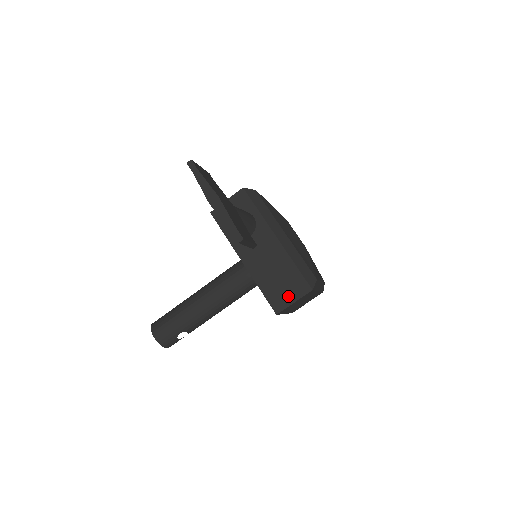
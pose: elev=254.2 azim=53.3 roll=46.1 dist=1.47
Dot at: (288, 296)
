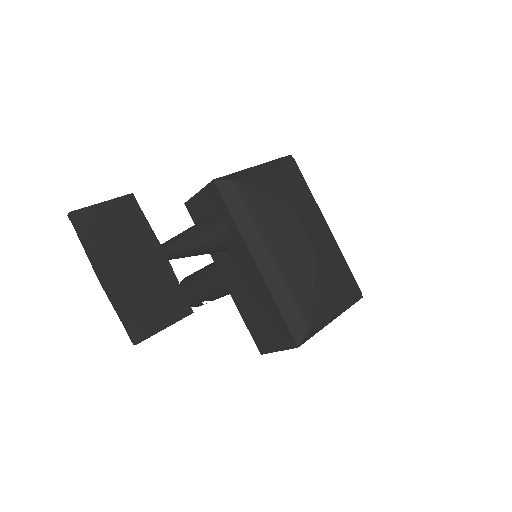
Dot at: (271, 341)
